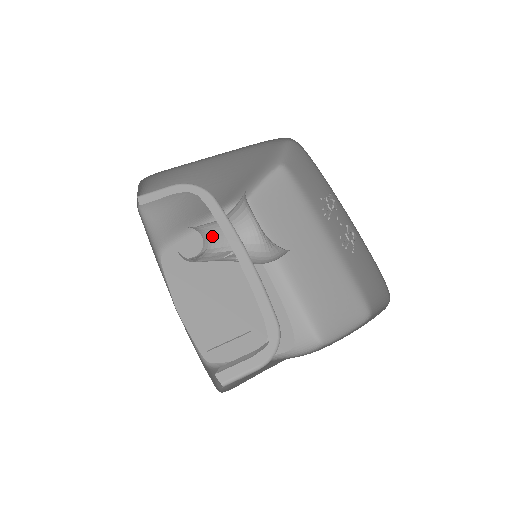
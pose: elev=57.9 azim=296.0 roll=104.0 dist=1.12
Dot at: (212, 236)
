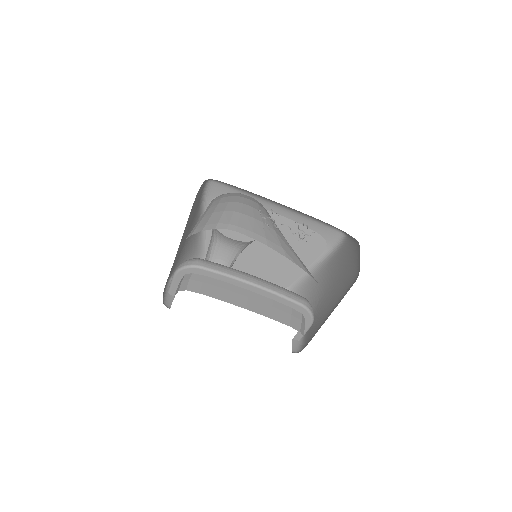
Dot at: (221, 262)
